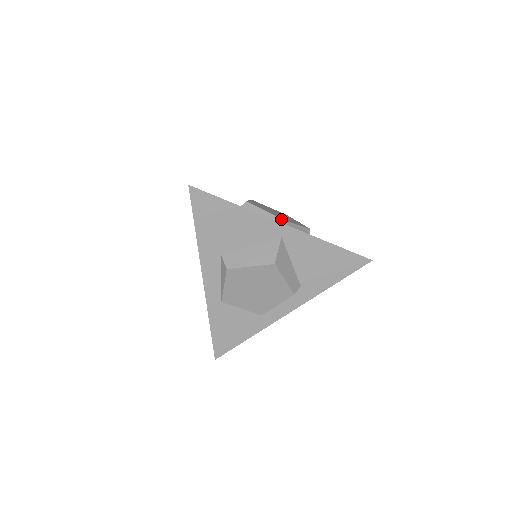
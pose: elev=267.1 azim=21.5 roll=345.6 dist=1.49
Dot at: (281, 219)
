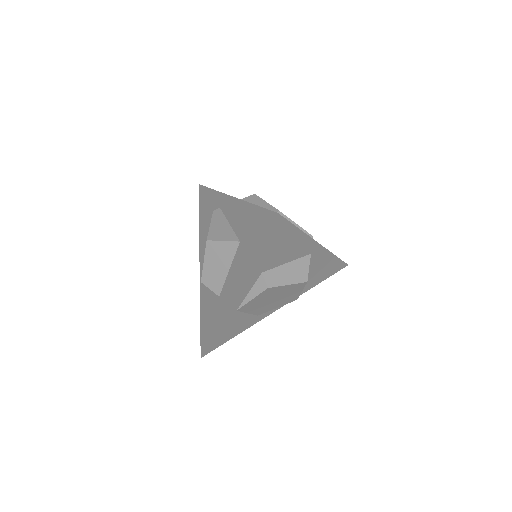
Dot at: (310, 234)
